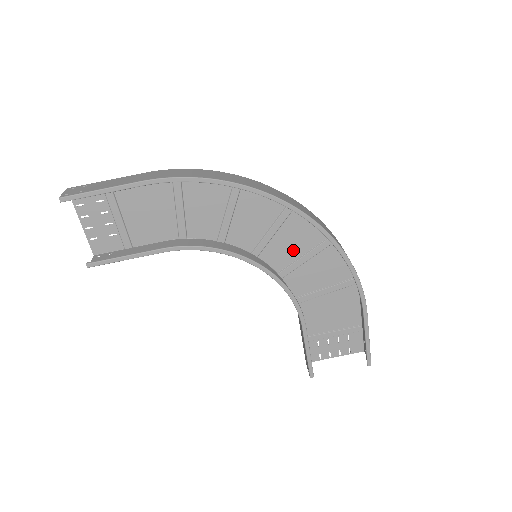
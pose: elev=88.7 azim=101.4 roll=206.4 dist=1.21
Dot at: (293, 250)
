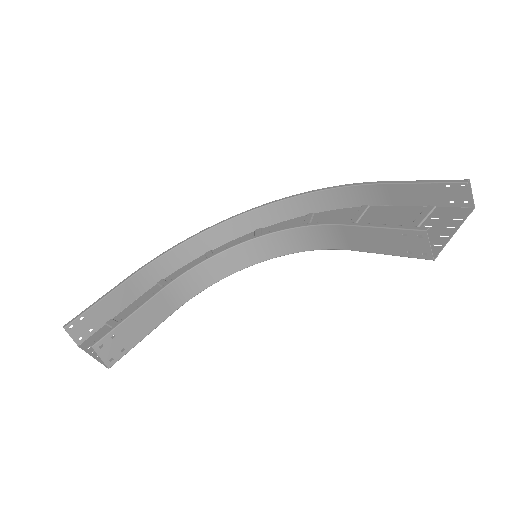
Dot at: occluded
